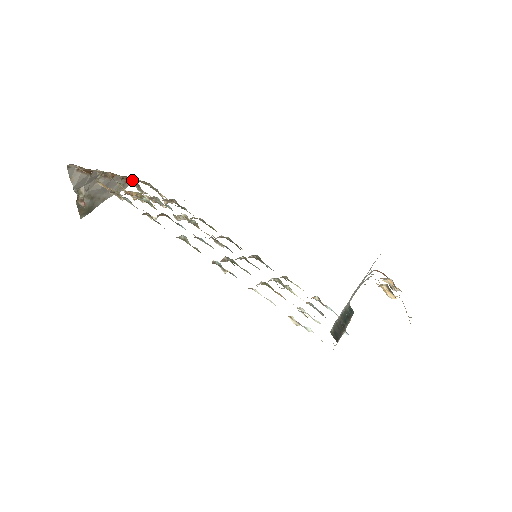
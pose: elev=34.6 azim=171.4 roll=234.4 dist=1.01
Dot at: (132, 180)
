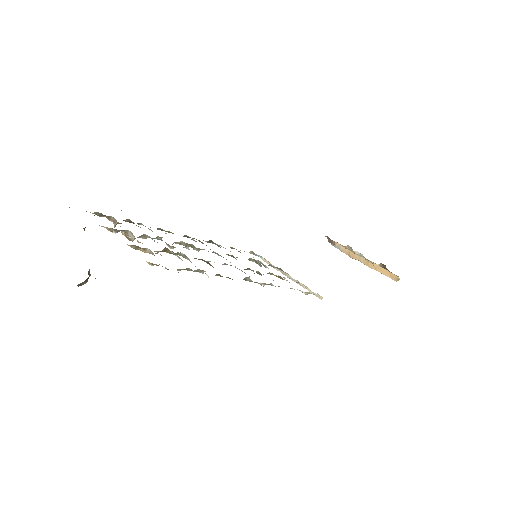
Dot at: occluded
